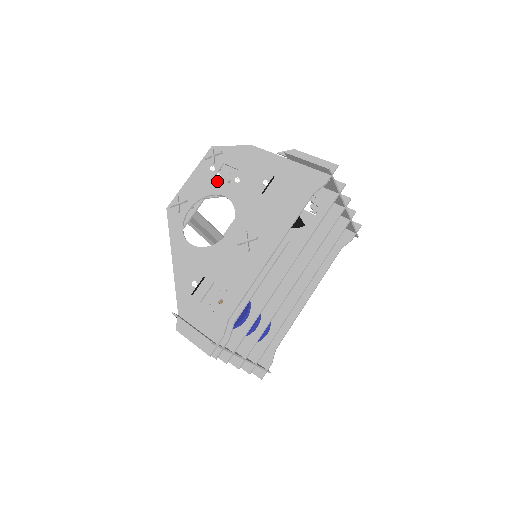
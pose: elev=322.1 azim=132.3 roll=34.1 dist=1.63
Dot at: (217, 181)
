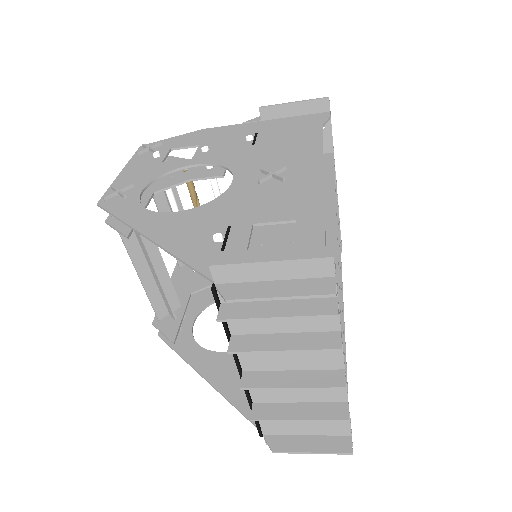
Dot at: occluded
